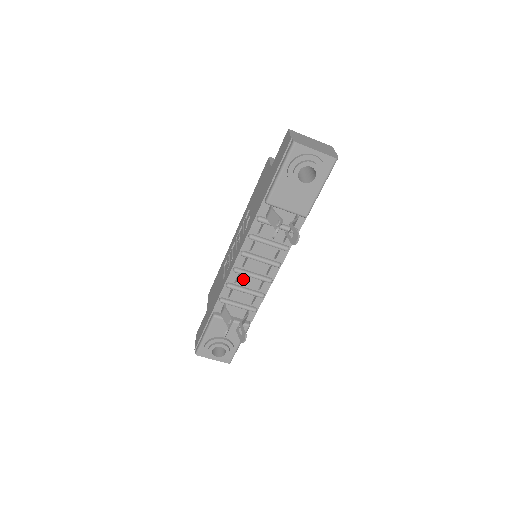
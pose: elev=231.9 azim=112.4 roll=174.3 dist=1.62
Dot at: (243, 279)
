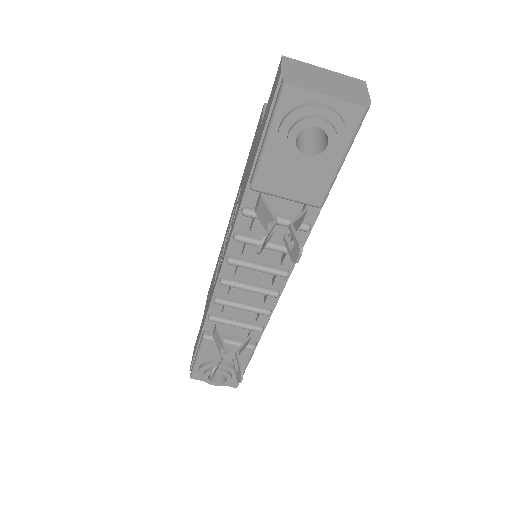
Dot at: (237, 292)
